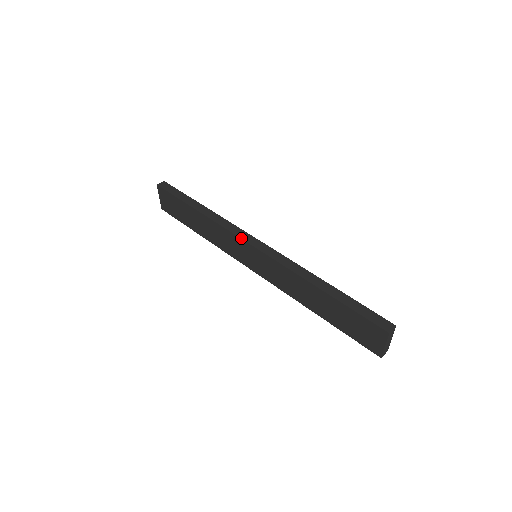
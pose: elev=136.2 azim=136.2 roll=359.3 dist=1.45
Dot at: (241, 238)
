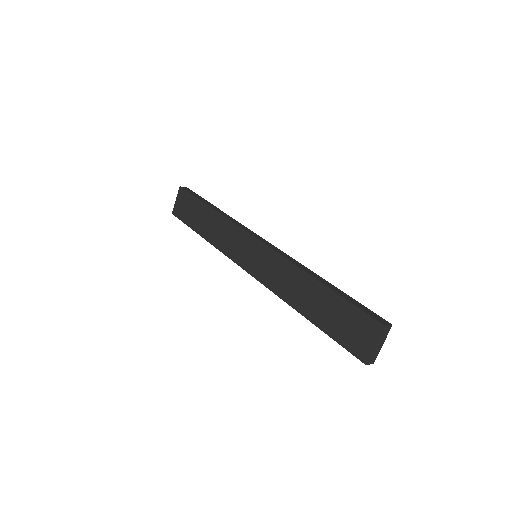
Dot at: (249, 233)
